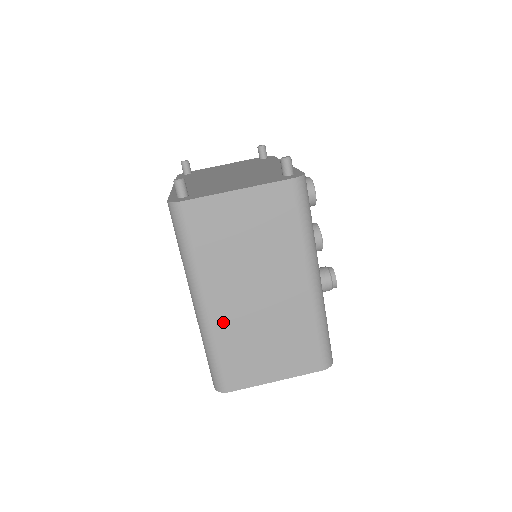
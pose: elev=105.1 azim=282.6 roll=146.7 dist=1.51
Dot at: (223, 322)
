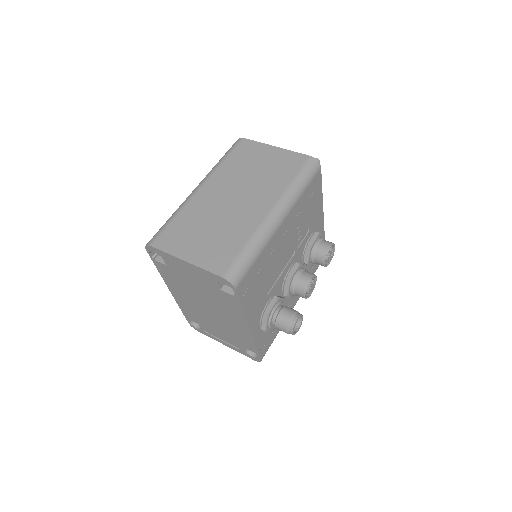
Dot at: (198, 202)
